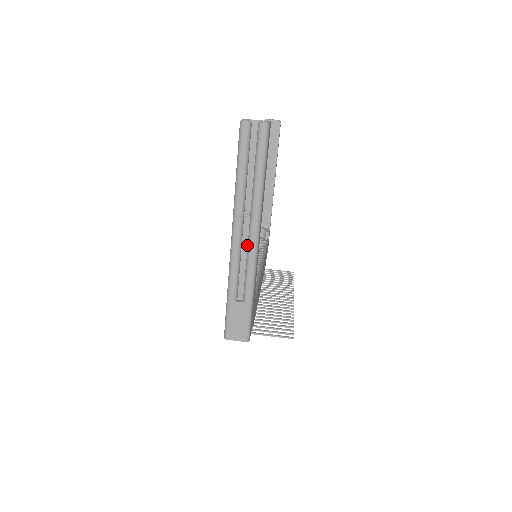
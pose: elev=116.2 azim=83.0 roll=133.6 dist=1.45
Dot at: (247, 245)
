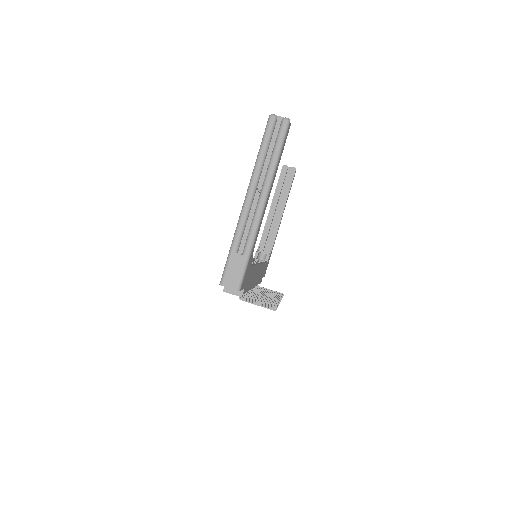
Dot at: (255, 209)
